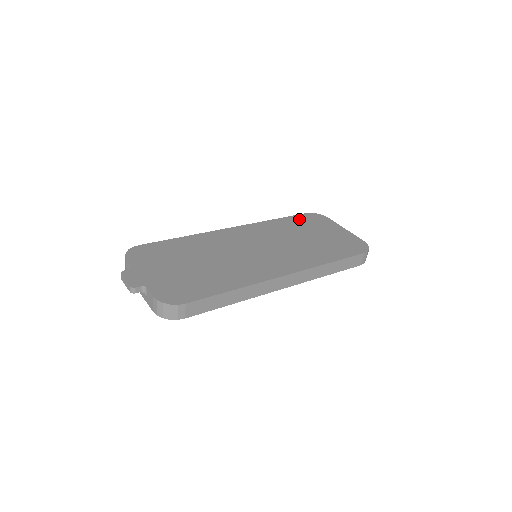
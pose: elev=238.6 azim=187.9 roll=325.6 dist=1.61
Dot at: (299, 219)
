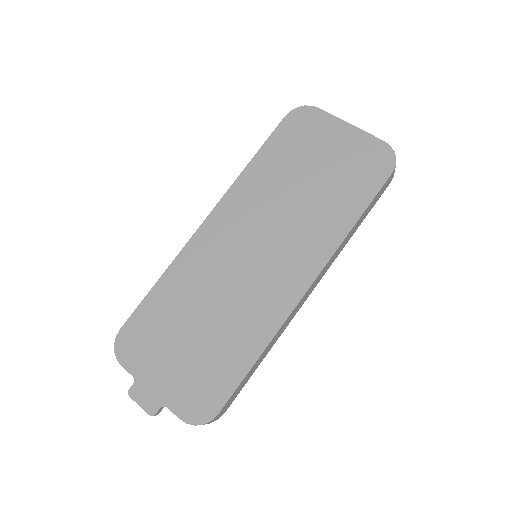
Dot at: (281, 140)
